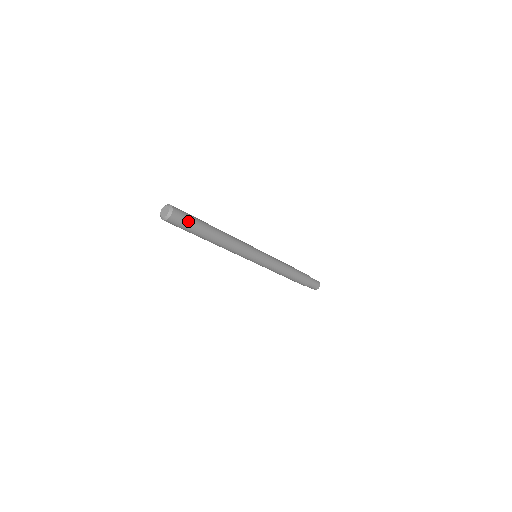
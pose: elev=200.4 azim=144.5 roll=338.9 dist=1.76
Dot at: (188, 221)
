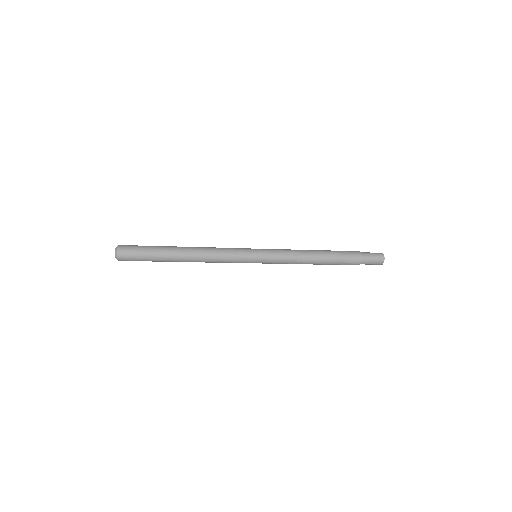
Dot at: (139, 259)
